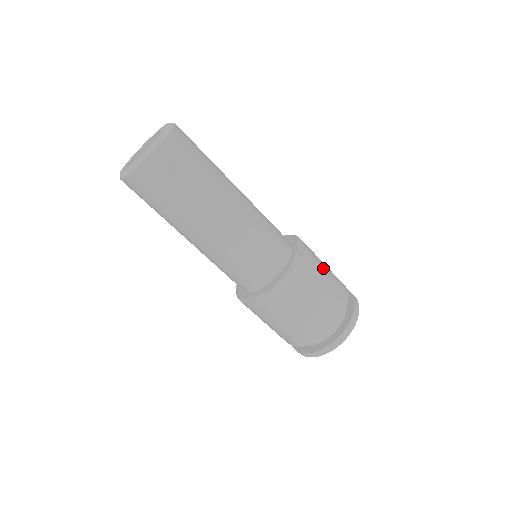
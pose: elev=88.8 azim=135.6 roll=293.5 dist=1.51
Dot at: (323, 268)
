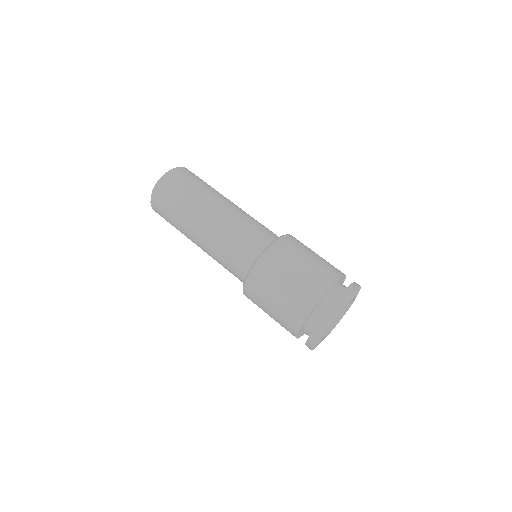
Dot at: (311, 252)
